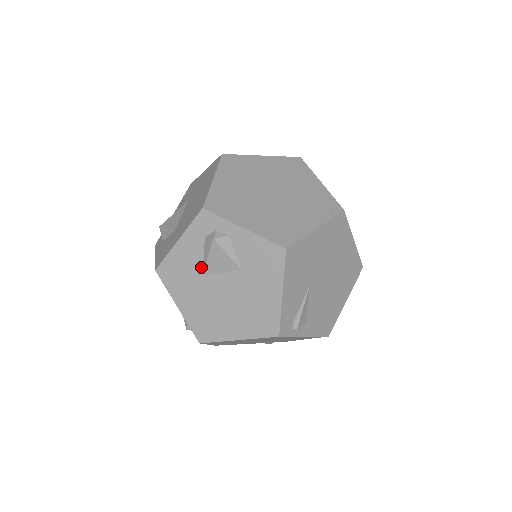
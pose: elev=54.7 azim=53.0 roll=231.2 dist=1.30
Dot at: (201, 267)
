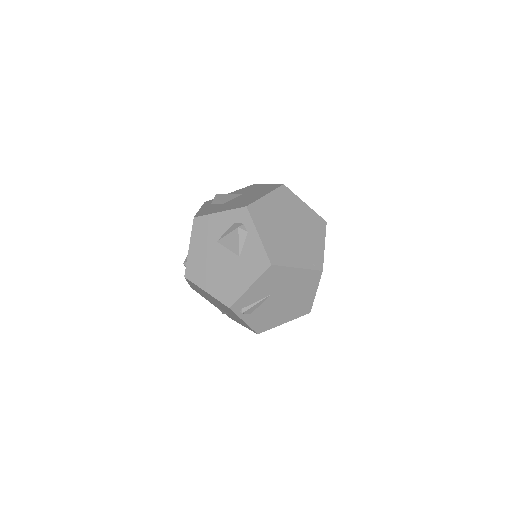
Dot at: (220, 236)
